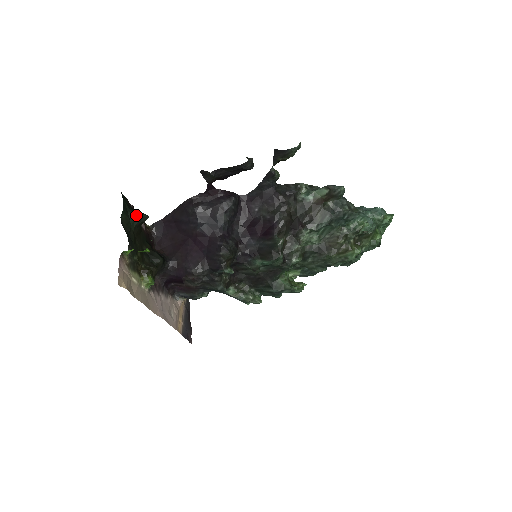
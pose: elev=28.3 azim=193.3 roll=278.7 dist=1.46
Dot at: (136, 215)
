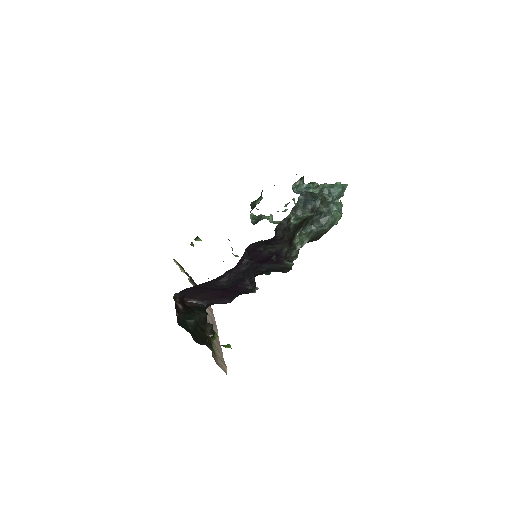
Dot at: (194, 324)
